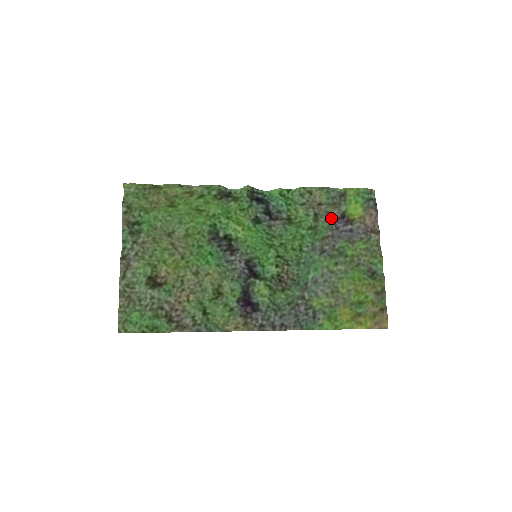
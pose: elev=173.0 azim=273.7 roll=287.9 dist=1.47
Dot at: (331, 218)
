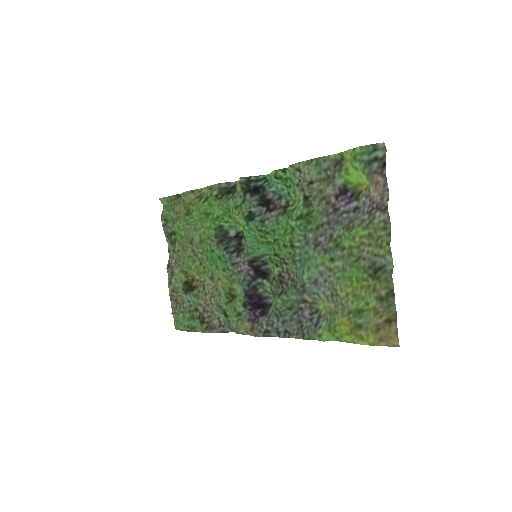
Dot at: (326, 198)
